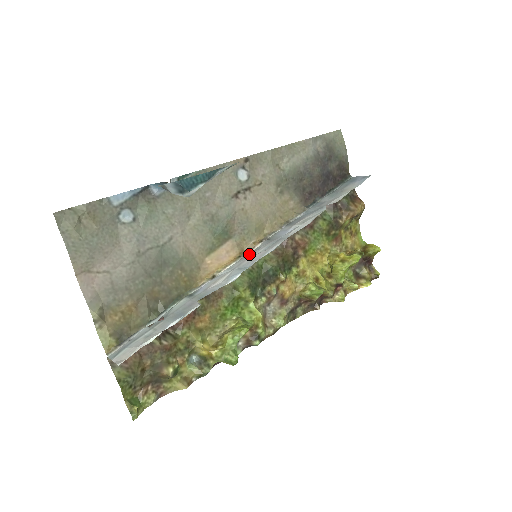
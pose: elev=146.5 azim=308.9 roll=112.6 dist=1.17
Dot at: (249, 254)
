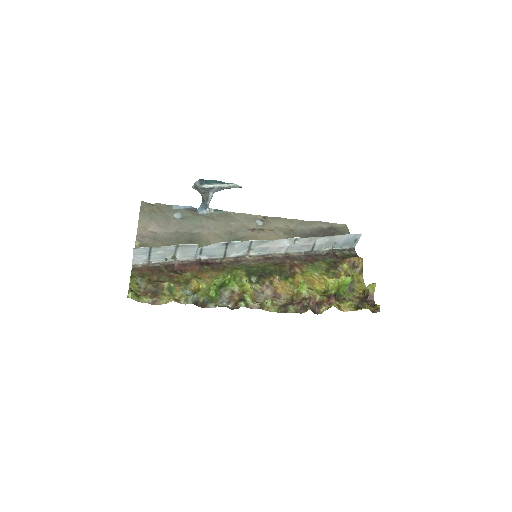
Dot at: (250, 253)
